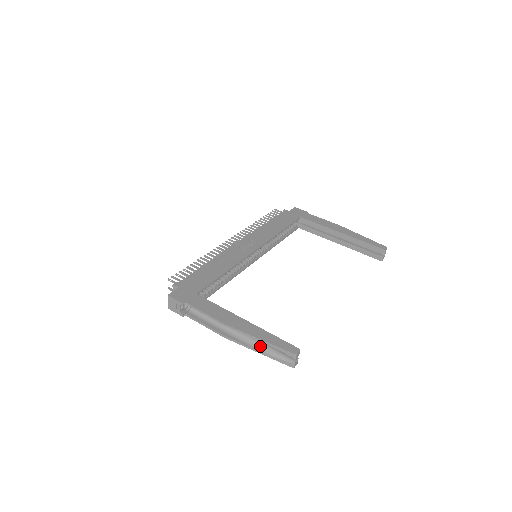
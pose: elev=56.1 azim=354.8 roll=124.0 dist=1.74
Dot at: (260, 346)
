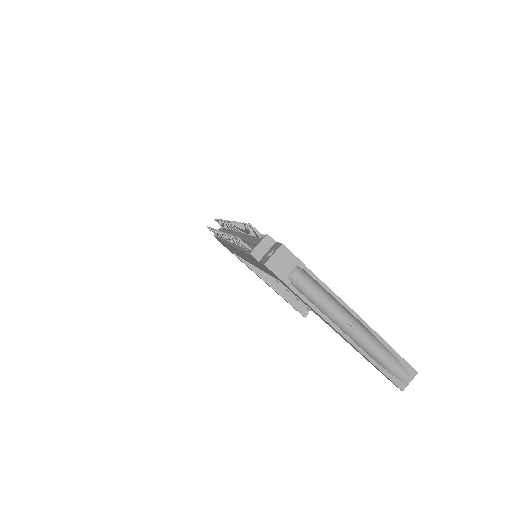
Dot at: (374, 355)
